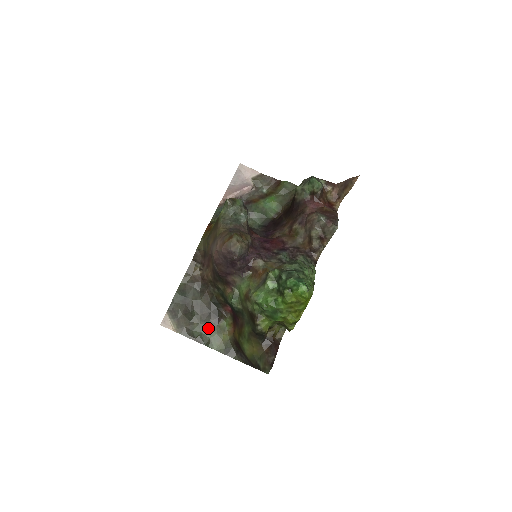
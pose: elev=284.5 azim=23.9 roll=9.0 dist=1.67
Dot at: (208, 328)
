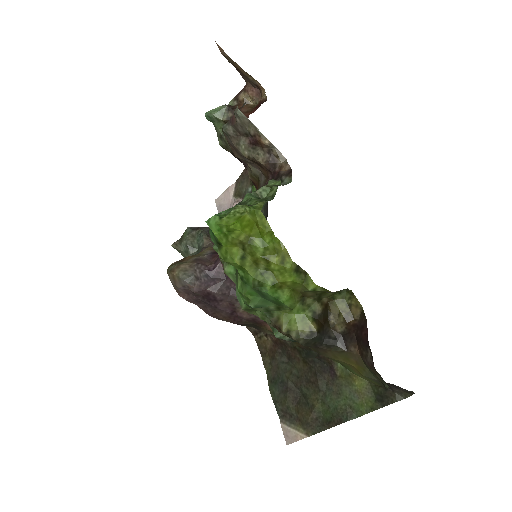
Dot at: (332, 393)
